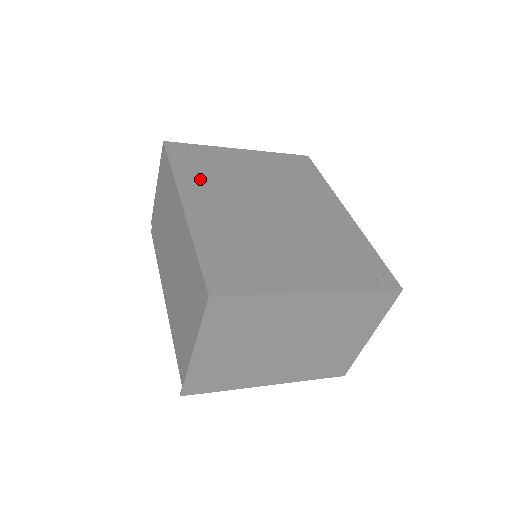
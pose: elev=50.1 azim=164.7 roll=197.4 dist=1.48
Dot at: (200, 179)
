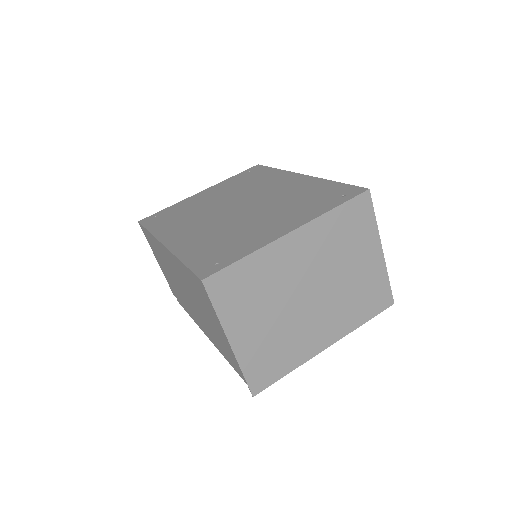
Dot at: (173, 224)
